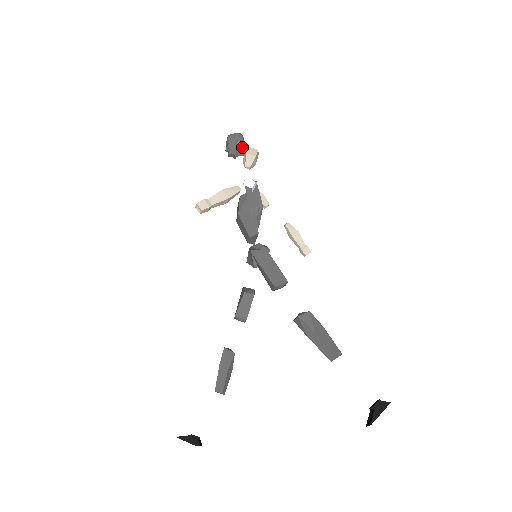
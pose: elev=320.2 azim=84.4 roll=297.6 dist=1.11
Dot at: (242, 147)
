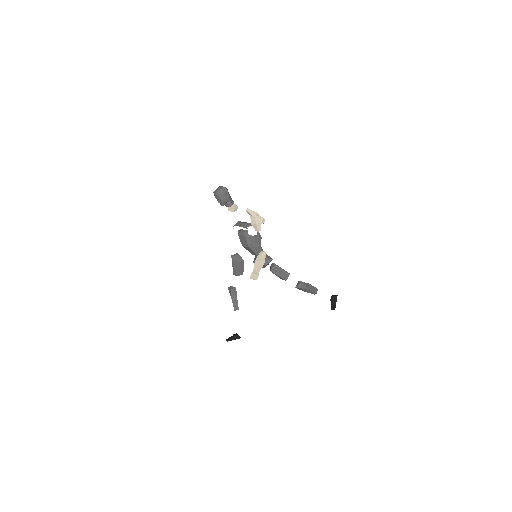
Dot at: (230, 198)
